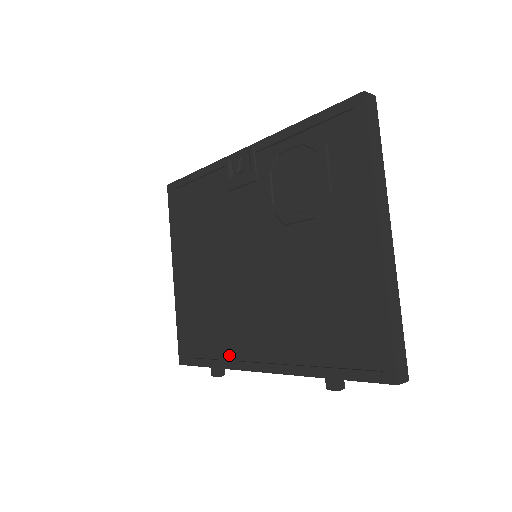
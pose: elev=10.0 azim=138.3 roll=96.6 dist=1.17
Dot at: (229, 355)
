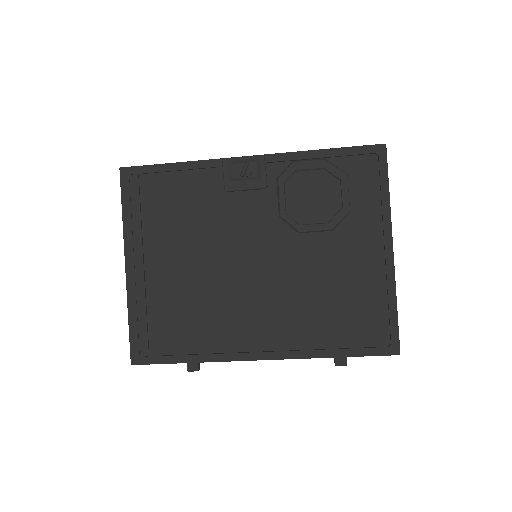
Dot at: (215, 348)
